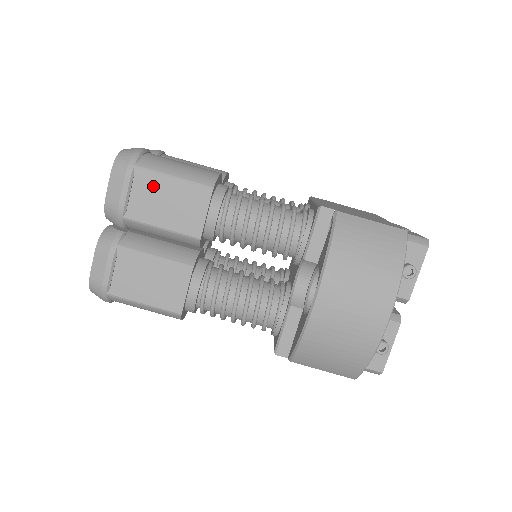
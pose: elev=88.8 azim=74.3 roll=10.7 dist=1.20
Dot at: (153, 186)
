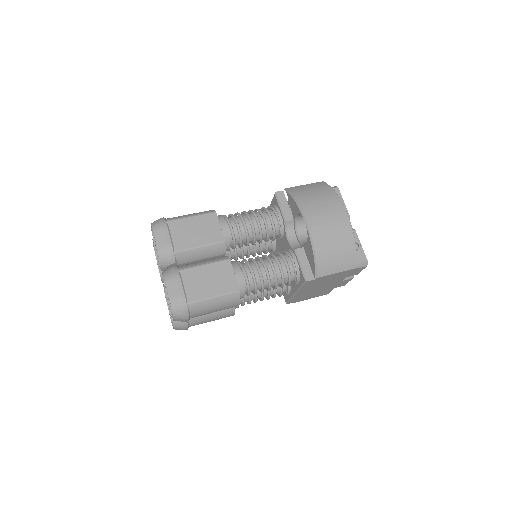
Dot at: (182, 226)
